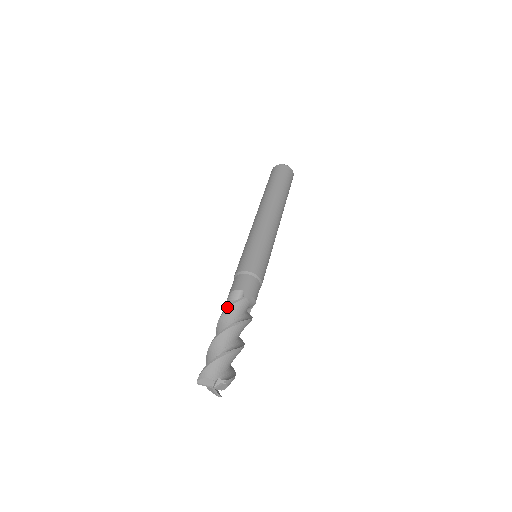
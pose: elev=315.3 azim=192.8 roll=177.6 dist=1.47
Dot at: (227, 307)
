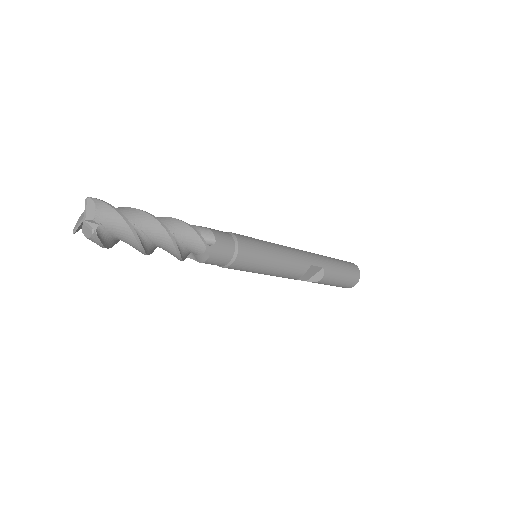
Dot at: occluded
